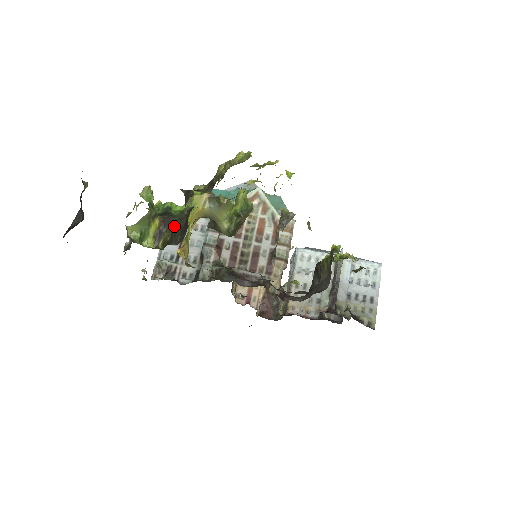
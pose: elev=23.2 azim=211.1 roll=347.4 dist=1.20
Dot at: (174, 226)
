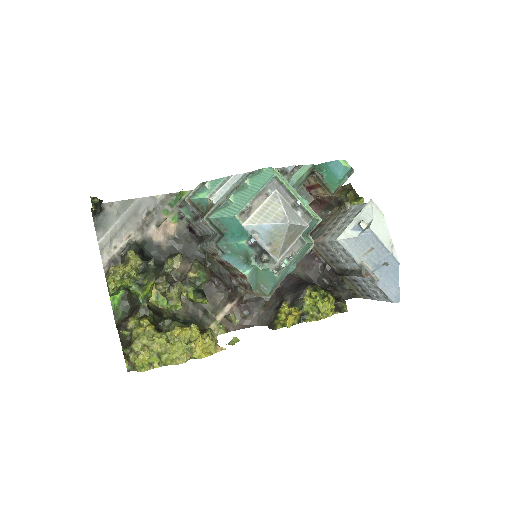
Dot at: (132, 298)
